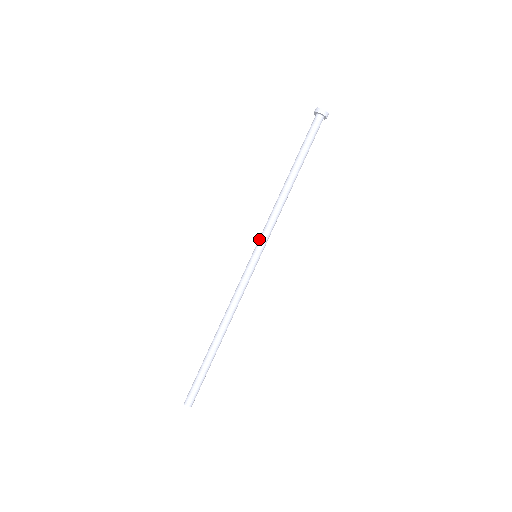
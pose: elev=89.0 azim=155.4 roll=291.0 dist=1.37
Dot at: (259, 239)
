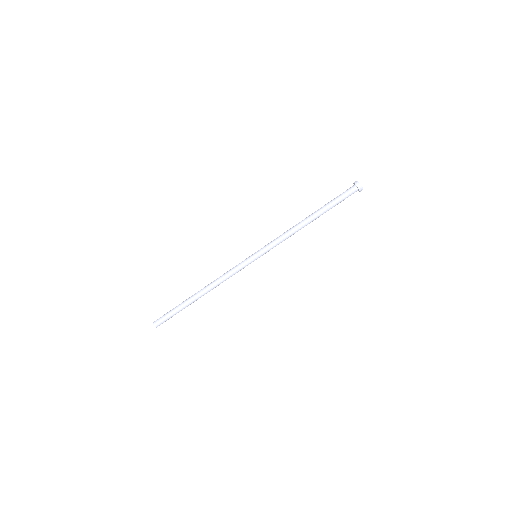
Dot at: (264, 246)
